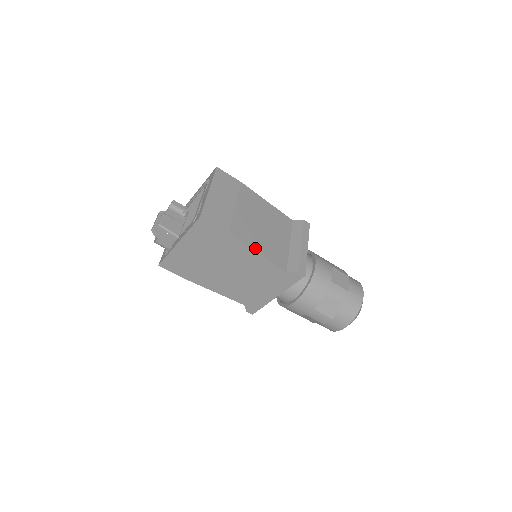
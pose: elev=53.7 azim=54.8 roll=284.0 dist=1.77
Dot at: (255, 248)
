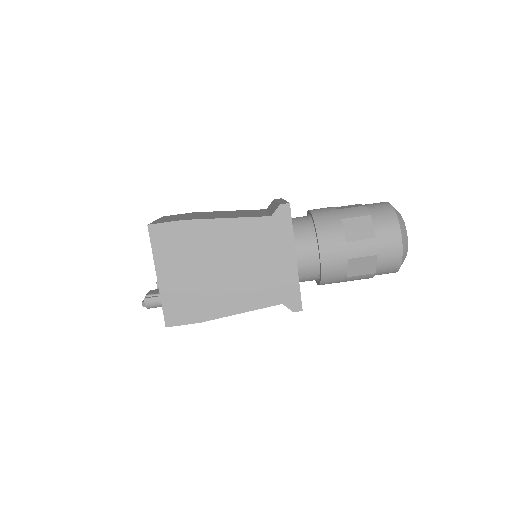
Dot at: (222, 218)
